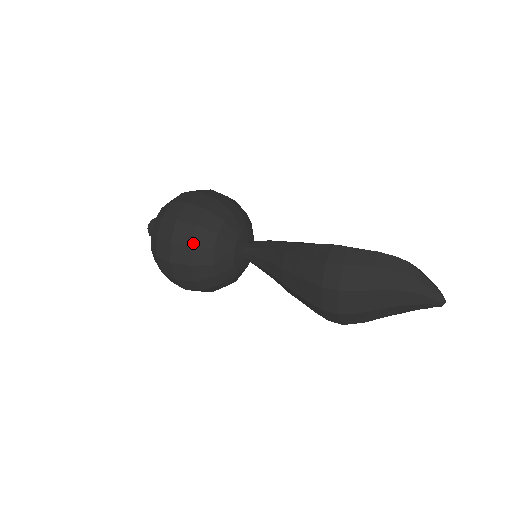
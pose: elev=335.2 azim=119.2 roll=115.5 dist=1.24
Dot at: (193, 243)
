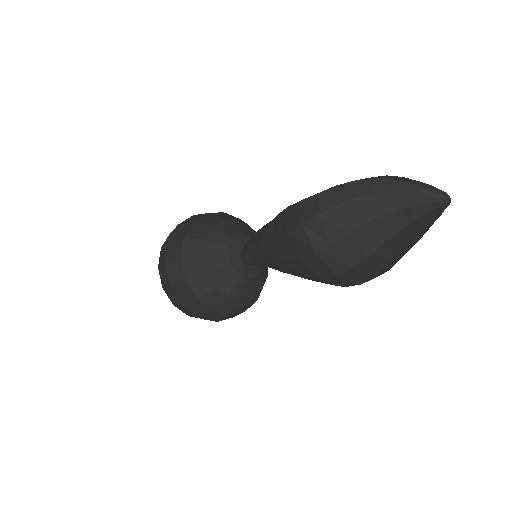
Dot at: (186, 277)
